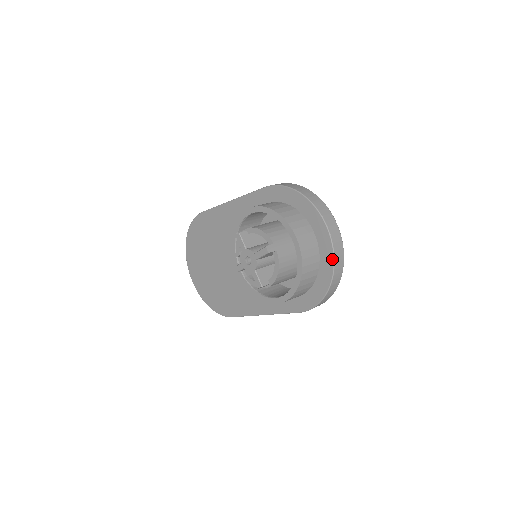
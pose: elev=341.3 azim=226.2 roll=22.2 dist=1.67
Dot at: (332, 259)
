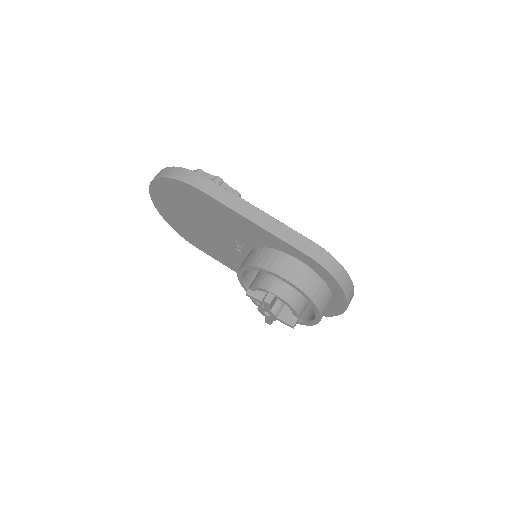
Dot at: (335, 315)
